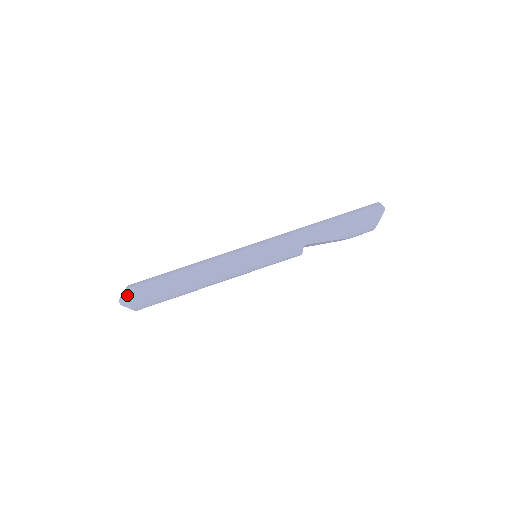
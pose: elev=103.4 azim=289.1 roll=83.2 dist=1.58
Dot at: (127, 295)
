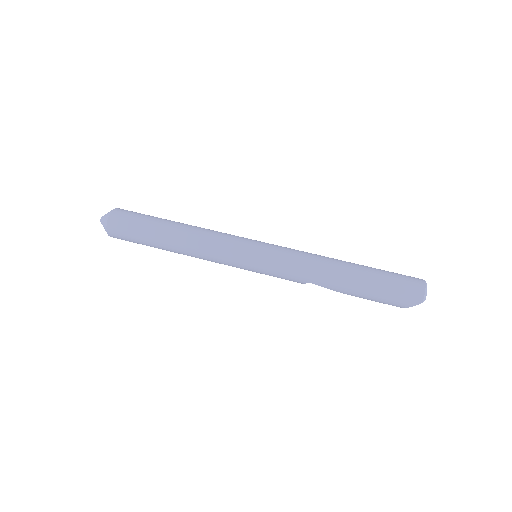
Dot at: (106, 224)
